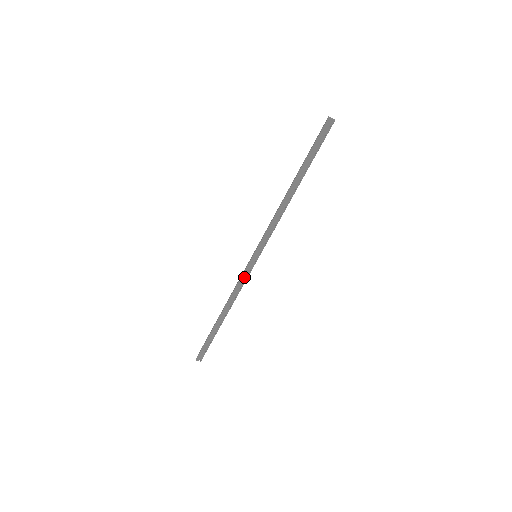
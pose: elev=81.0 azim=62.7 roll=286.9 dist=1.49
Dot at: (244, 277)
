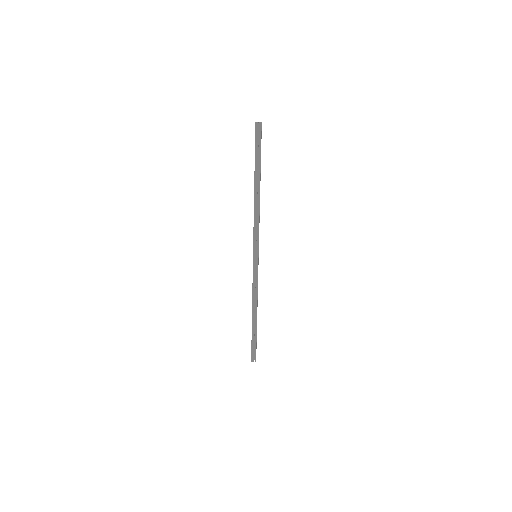
Dot at: (255, 277)
